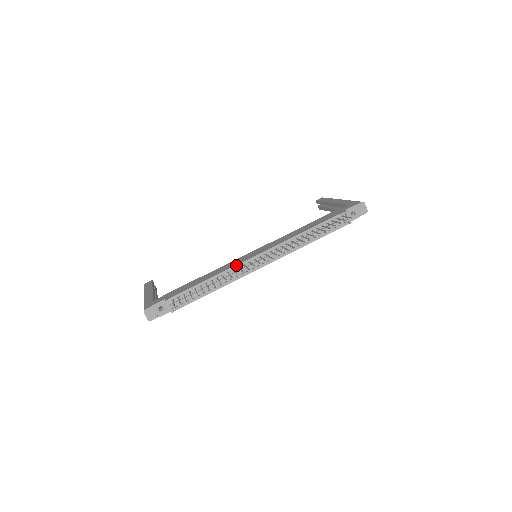
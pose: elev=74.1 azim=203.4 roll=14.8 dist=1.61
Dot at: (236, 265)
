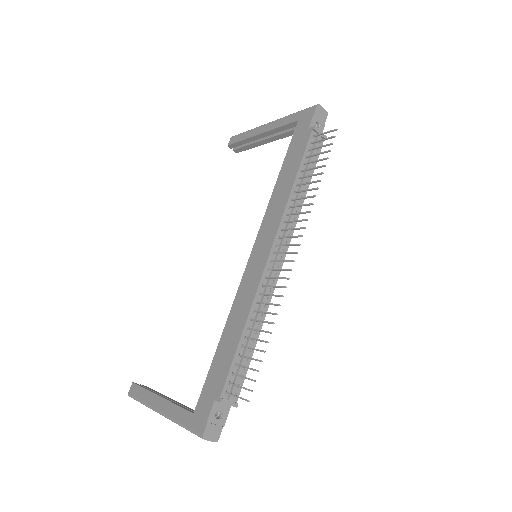
Dot at: (258, 286)
